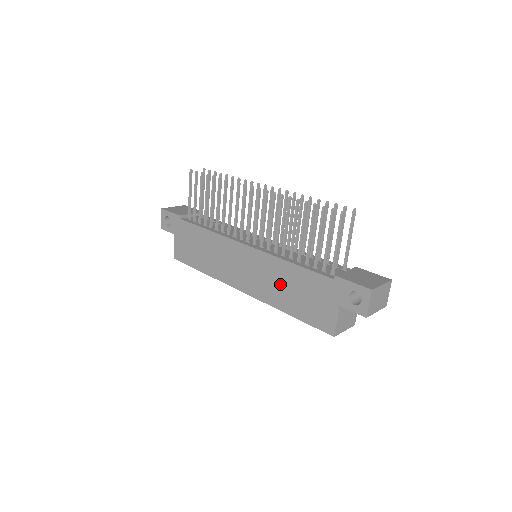
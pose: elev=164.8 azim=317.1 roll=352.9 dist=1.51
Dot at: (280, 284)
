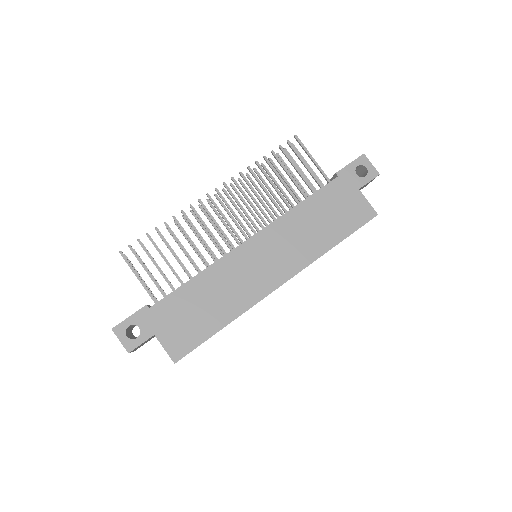
Dot at: (307, 231)
